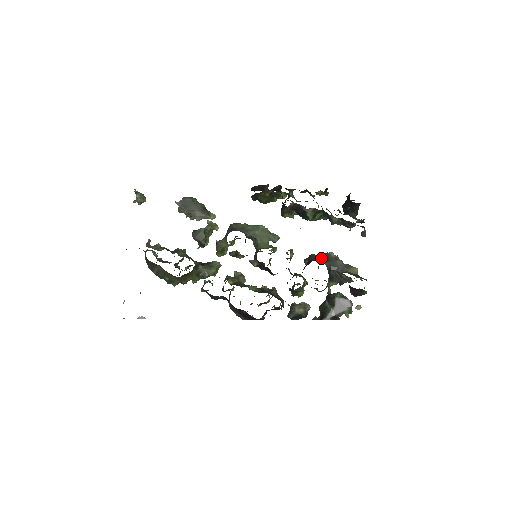
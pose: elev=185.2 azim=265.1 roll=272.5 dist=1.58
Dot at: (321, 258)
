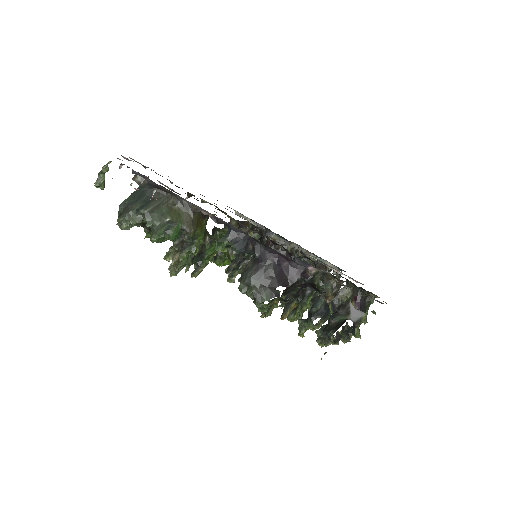
Dot at: occluded
